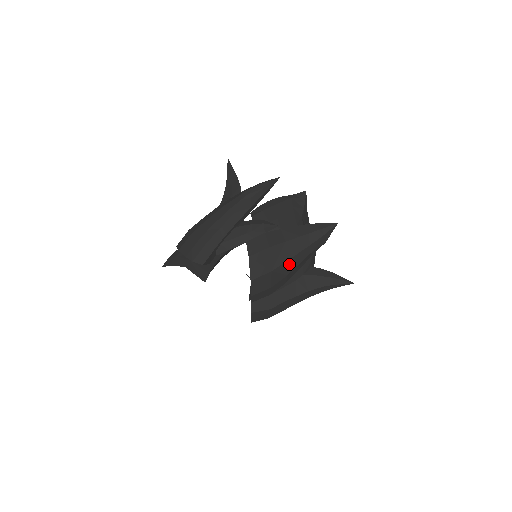
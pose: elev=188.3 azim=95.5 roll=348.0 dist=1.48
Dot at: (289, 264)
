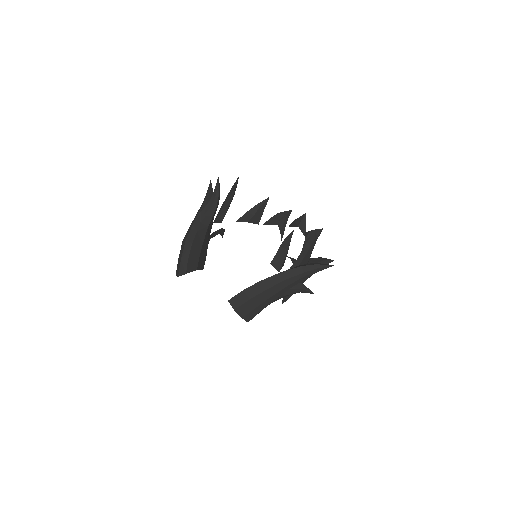
Dot at: occluded
